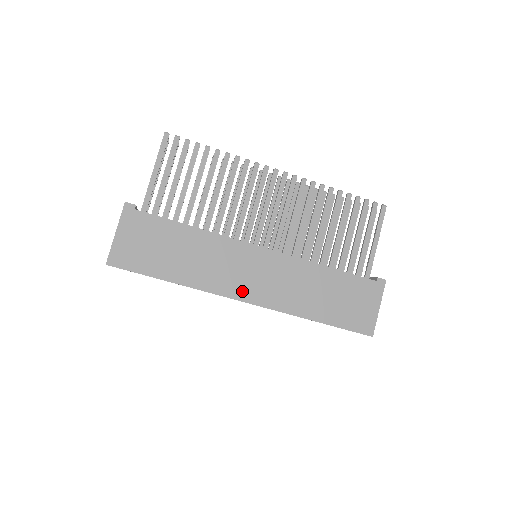
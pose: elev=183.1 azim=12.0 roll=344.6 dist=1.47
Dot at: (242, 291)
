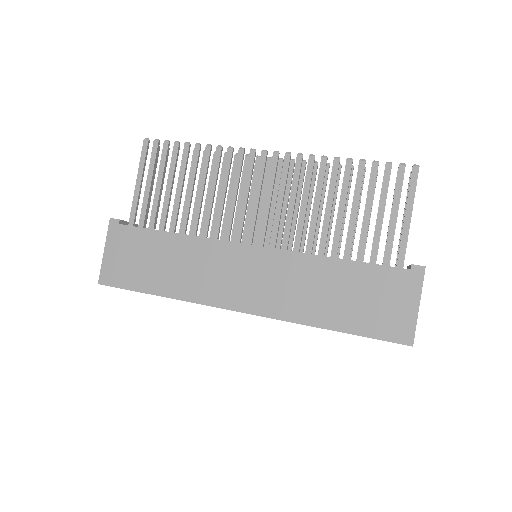
Dot at: (233, 299)
